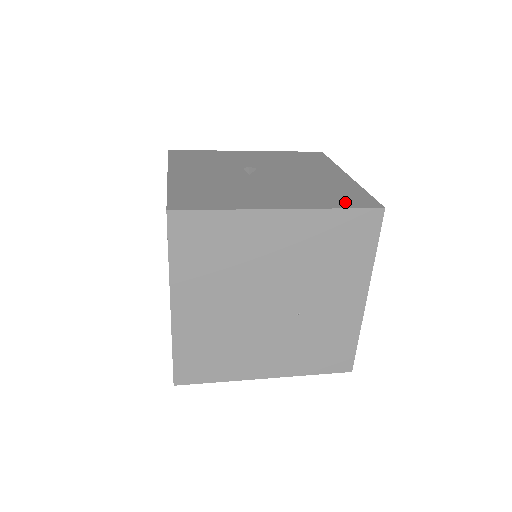
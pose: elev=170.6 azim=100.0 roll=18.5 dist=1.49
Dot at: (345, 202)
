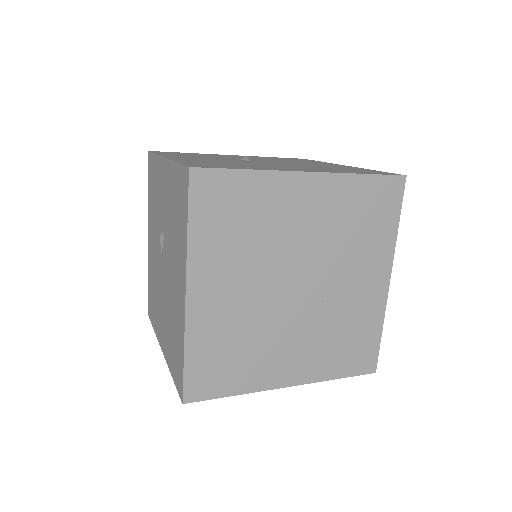
Dot at: (365, 172)
